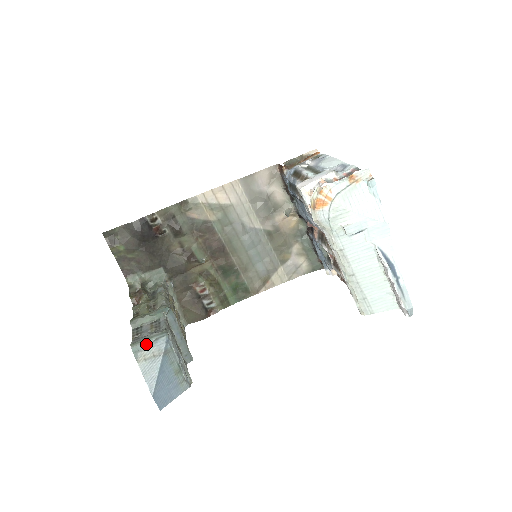
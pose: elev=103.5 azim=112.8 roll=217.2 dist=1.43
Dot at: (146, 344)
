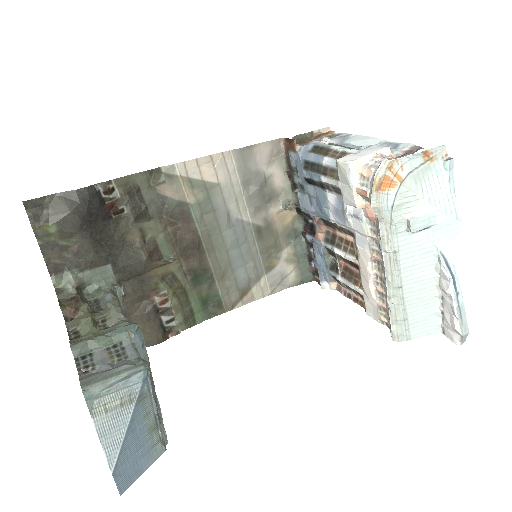
Dot at: (109, 385)
